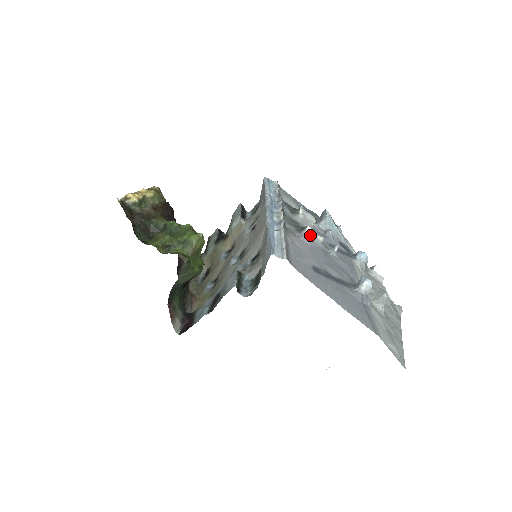
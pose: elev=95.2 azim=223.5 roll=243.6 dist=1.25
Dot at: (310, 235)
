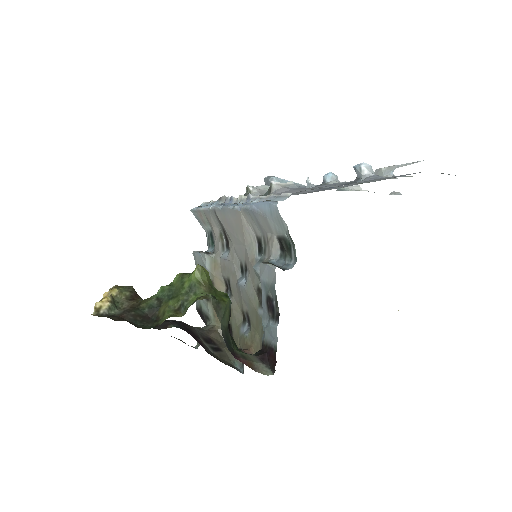
Dot at: (281, 186)
